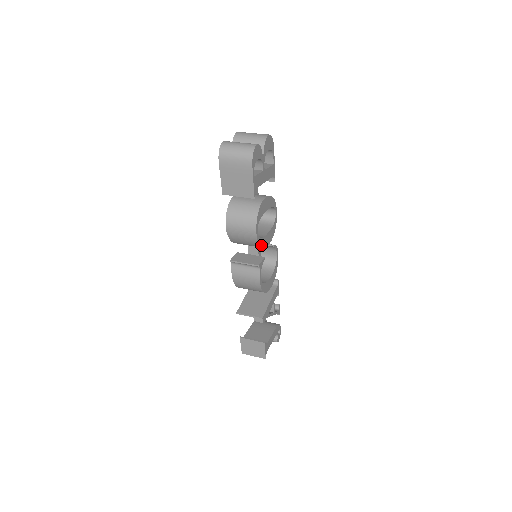
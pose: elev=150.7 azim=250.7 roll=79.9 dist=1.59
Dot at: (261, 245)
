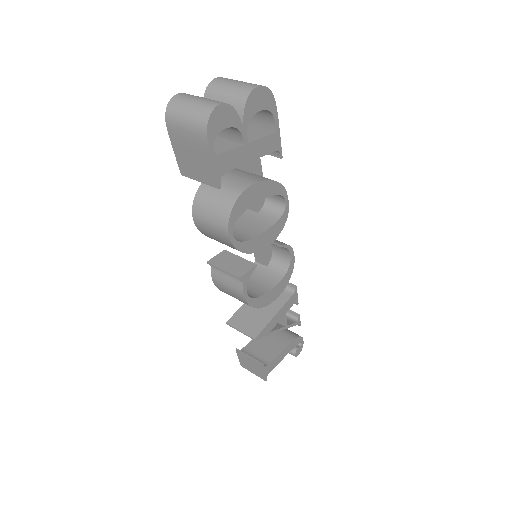
Dot at: (245, 250)
